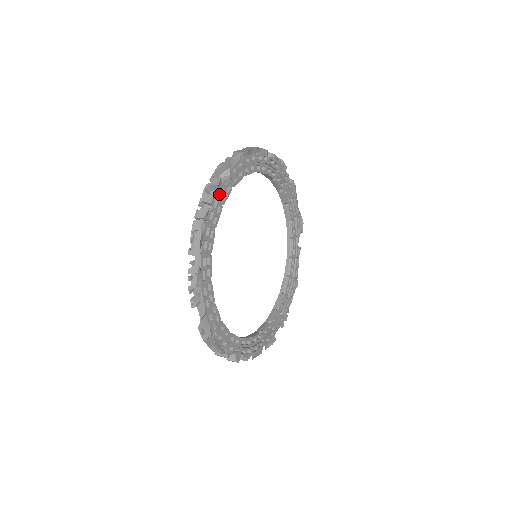
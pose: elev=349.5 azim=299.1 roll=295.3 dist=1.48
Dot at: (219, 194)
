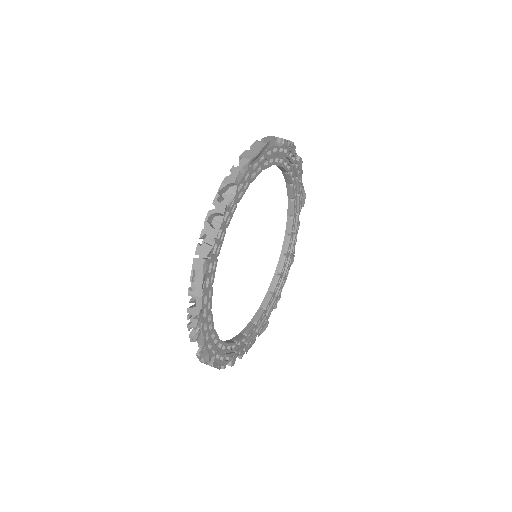
Dot at: (223, 221)
